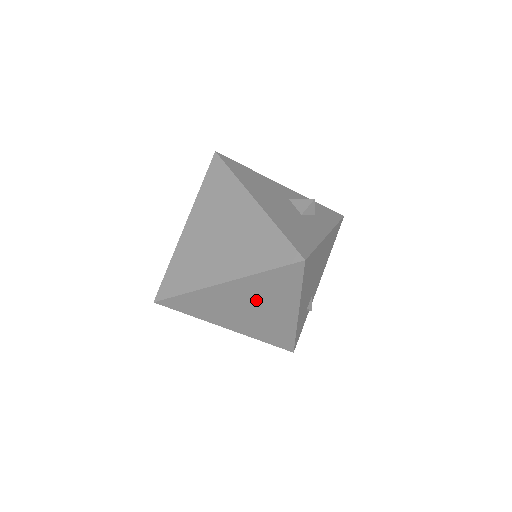
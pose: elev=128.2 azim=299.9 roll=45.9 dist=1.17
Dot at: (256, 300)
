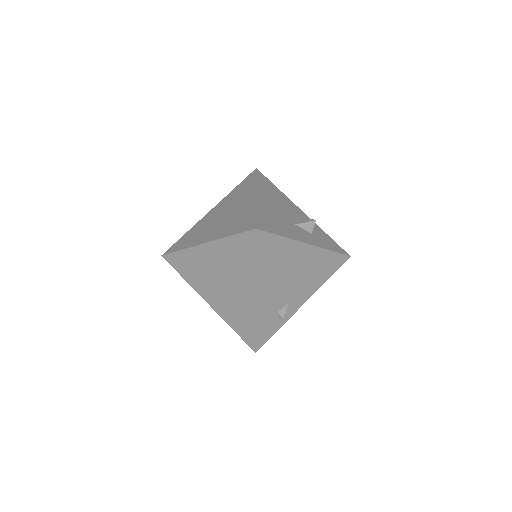
Dot at: (225, 270)
